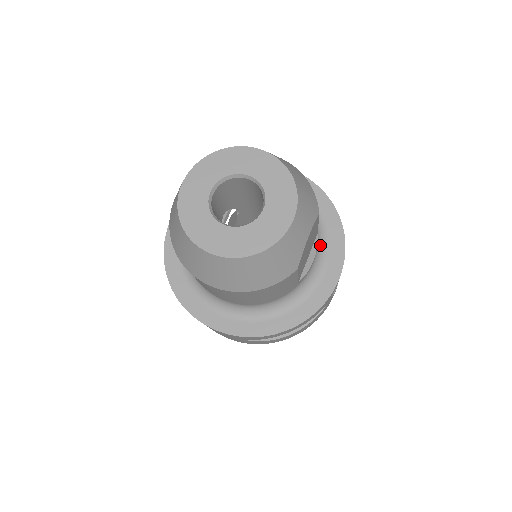
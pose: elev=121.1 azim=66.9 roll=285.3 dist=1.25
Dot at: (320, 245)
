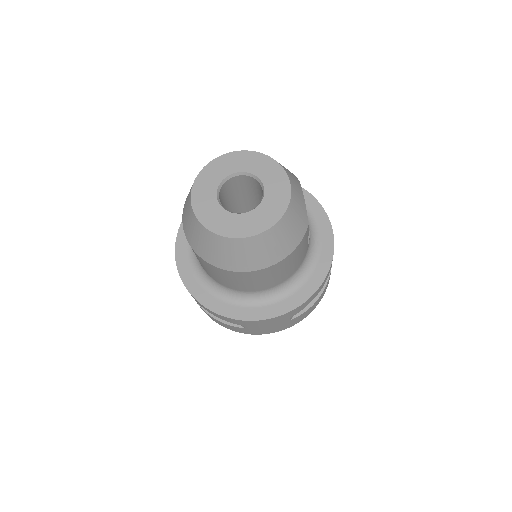
Dot at: occluded
